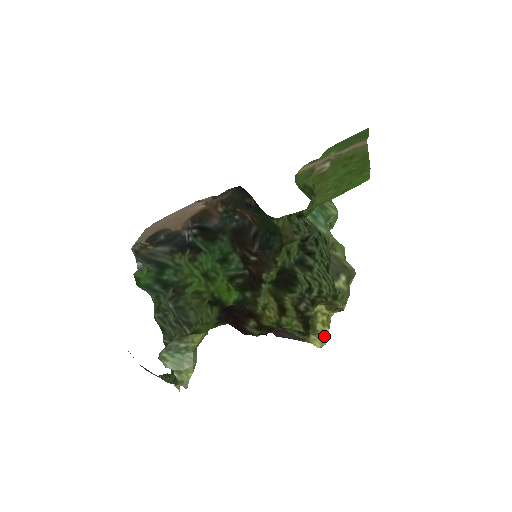
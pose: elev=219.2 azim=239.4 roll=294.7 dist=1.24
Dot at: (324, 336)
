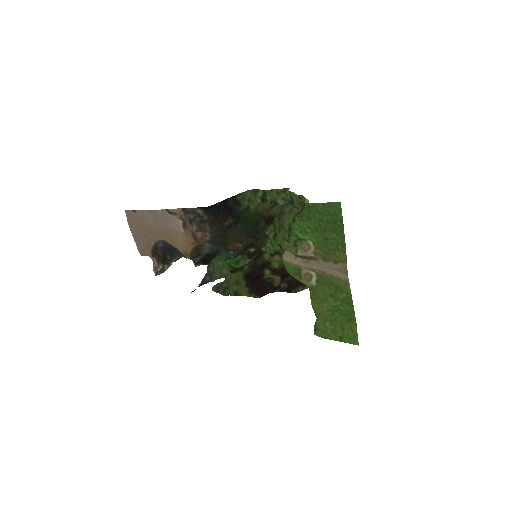
Dot at: occluded
